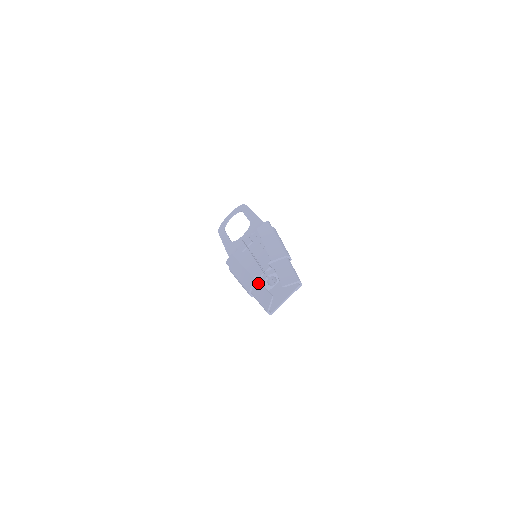
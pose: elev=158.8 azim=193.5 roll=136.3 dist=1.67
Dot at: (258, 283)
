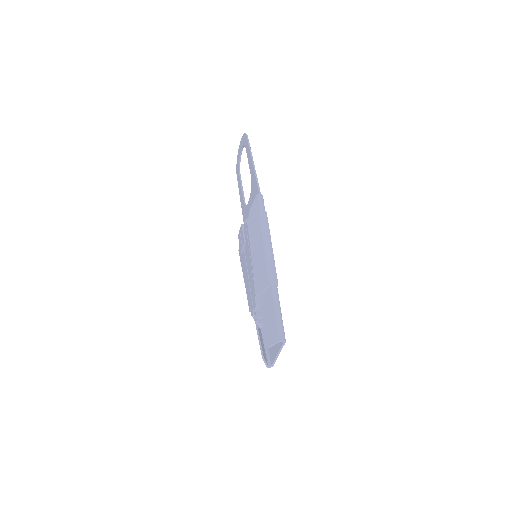
Dot at: occluded
